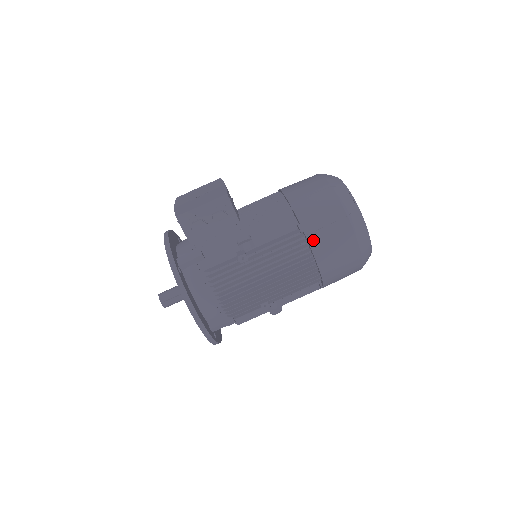
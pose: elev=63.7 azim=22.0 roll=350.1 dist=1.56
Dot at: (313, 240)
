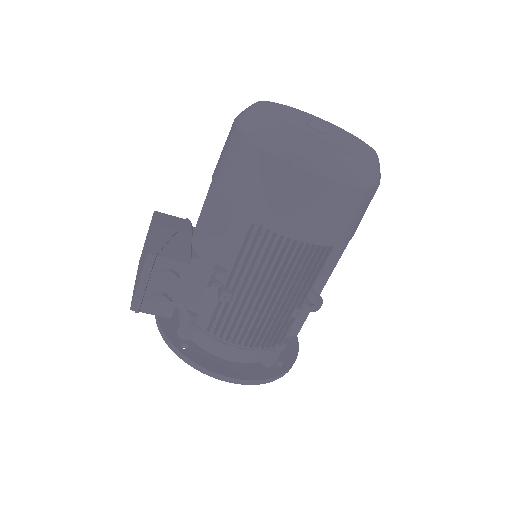
Dot at: (275, 224)
